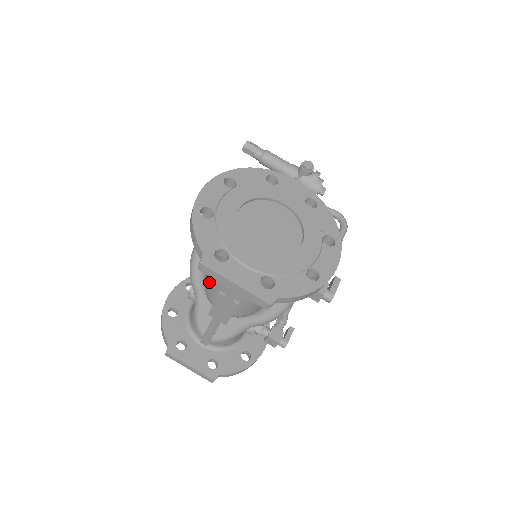
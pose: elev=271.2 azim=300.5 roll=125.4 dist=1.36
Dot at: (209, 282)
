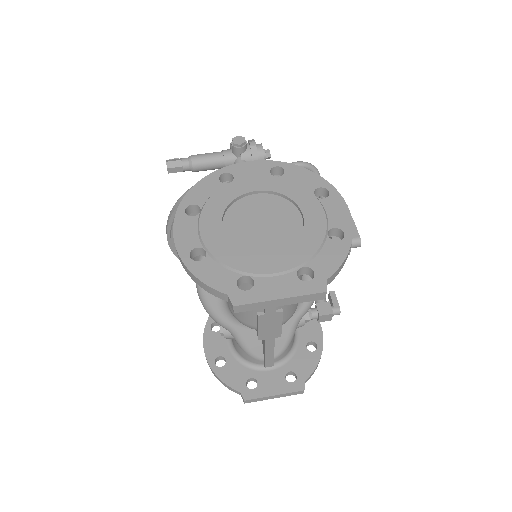
Dot at: (239, 313)
